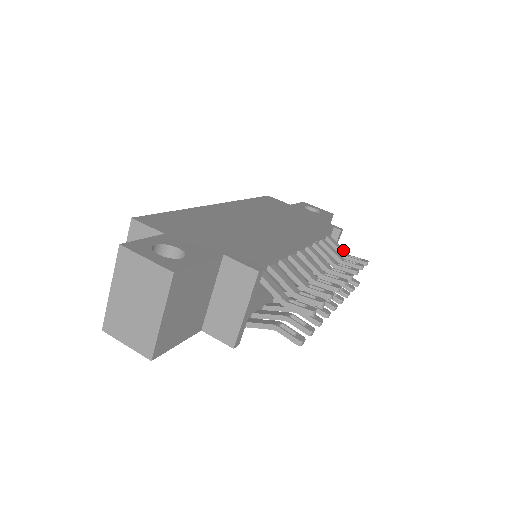
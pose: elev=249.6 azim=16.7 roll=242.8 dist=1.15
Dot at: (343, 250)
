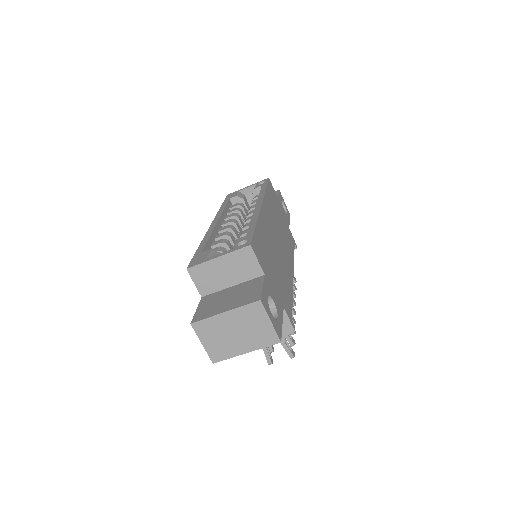
Dot at: occluded
